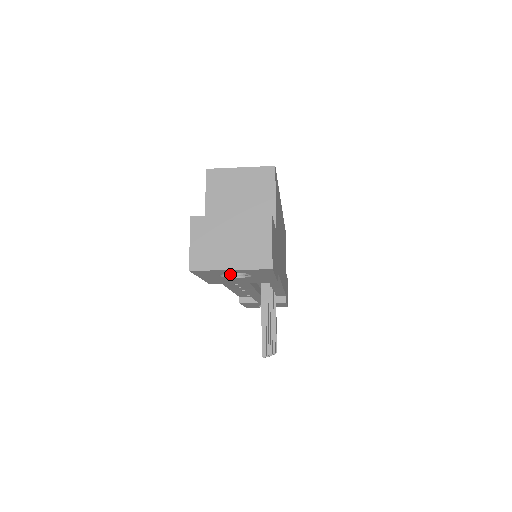
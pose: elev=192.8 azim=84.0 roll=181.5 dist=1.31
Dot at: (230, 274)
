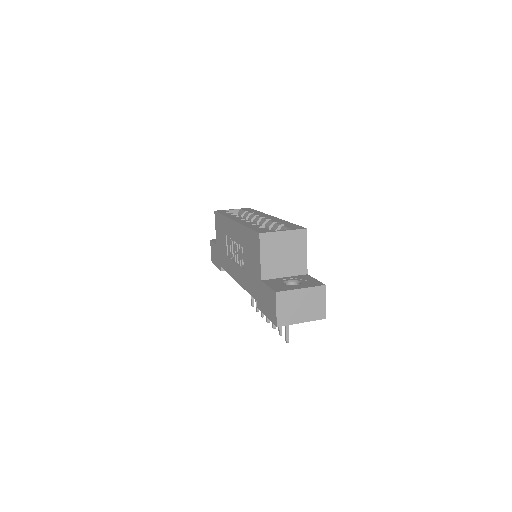
Dot at: occluded
